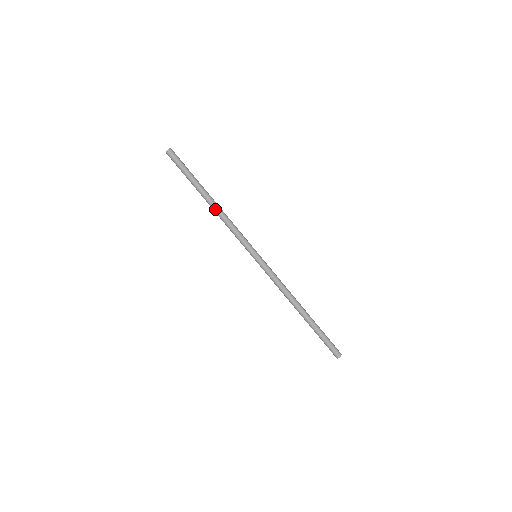
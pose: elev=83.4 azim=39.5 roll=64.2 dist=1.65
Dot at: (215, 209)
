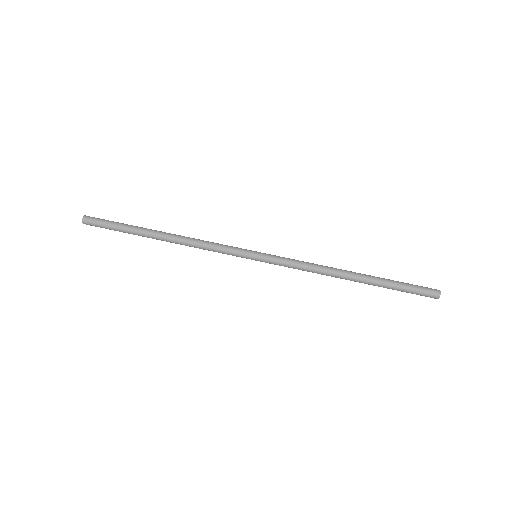
Dot at: (175, 238)
